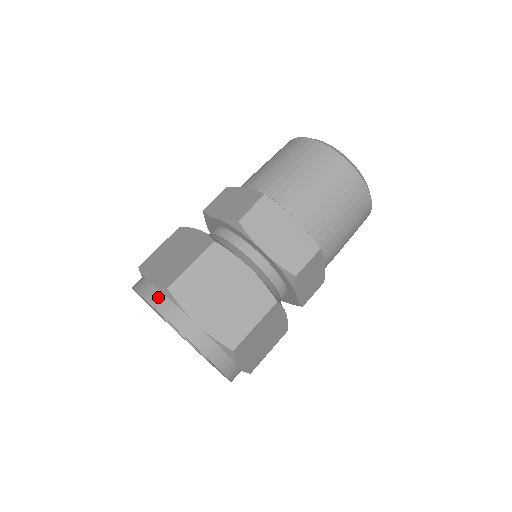
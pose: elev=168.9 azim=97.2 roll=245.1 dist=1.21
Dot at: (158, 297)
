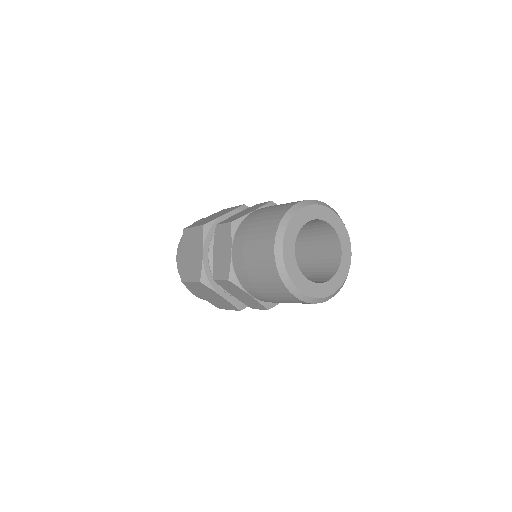
Dot at: occluded
